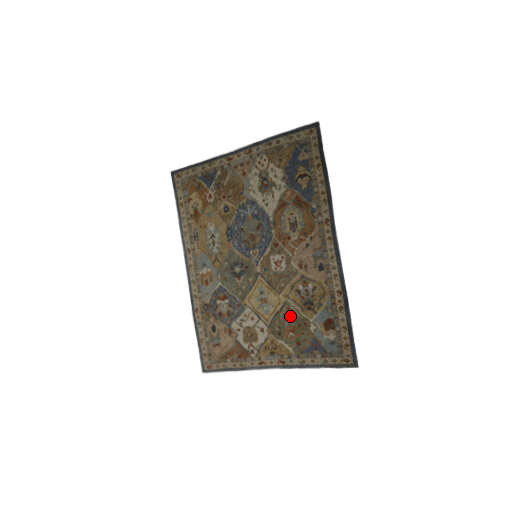
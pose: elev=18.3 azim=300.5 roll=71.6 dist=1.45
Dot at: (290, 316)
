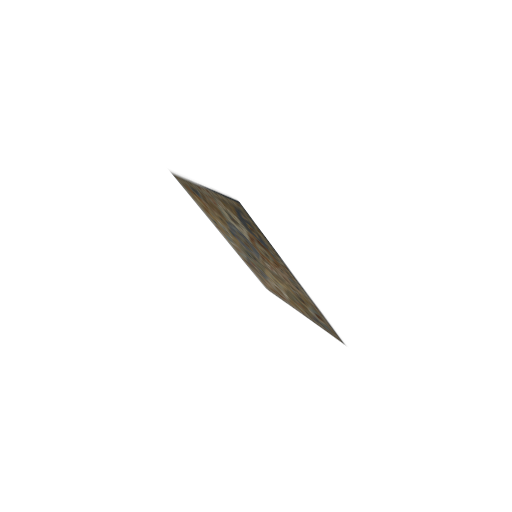
Dot at: (295, 298)
